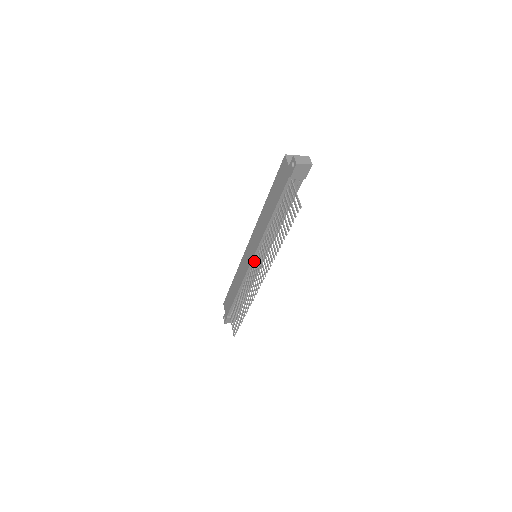
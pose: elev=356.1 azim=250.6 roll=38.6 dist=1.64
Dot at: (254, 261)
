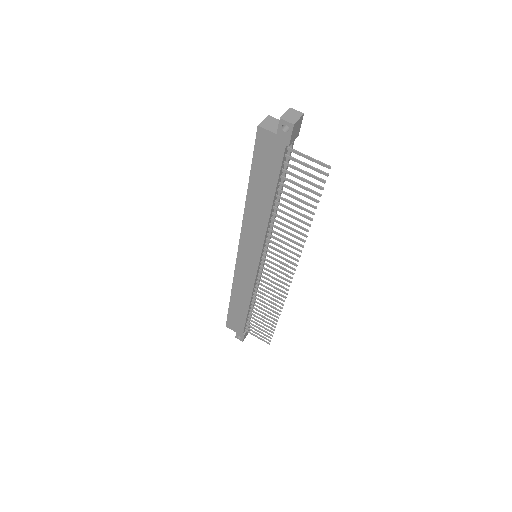
Dot at: (261, 262)
